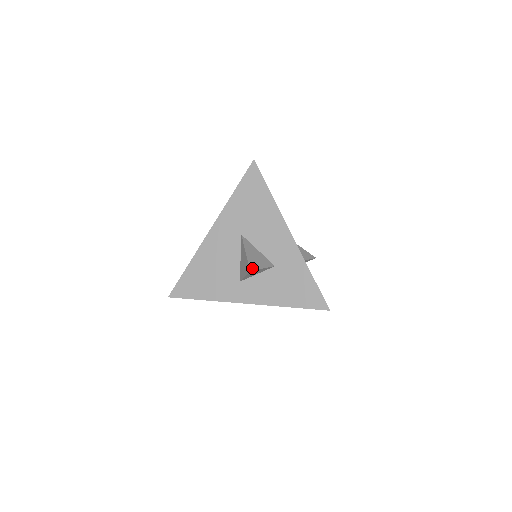
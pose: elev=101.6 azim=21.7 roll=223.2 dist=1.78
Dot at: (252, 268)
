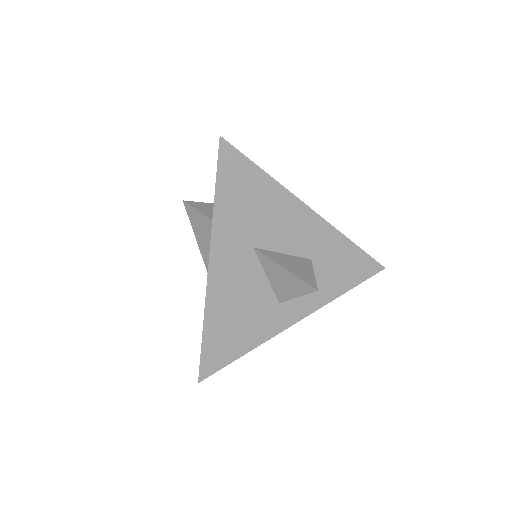
Dot at: (313, 285)
